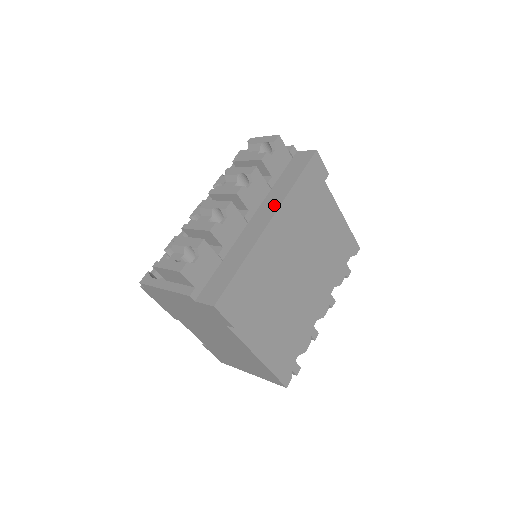
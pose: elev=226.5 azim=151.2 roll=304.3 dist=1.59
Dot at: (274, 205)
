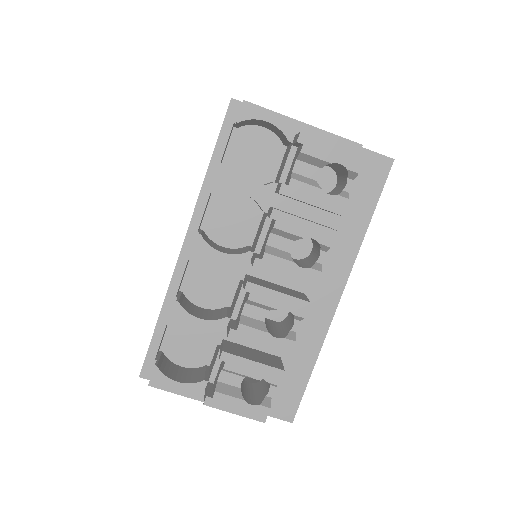
Dot at: (342, 268)
